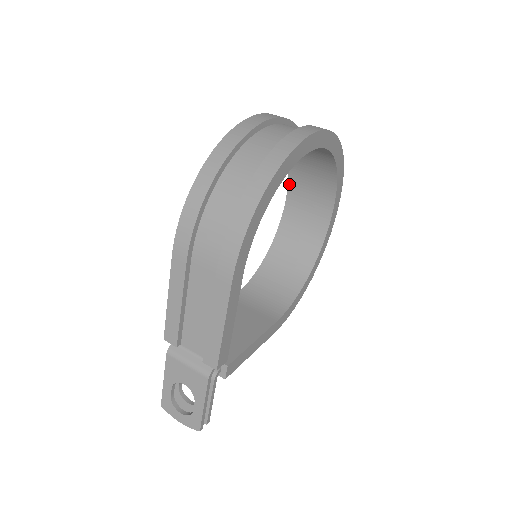
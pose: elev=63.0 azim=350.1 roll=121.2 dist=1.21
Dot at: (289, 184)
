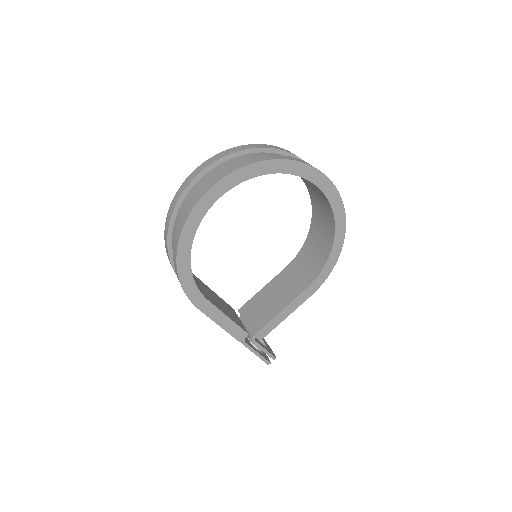
Dot at: occluded
